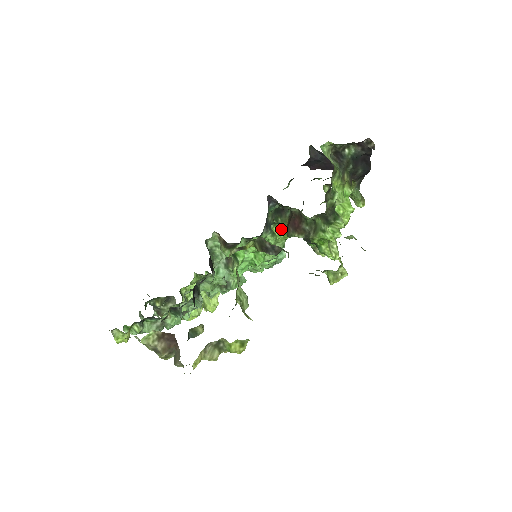
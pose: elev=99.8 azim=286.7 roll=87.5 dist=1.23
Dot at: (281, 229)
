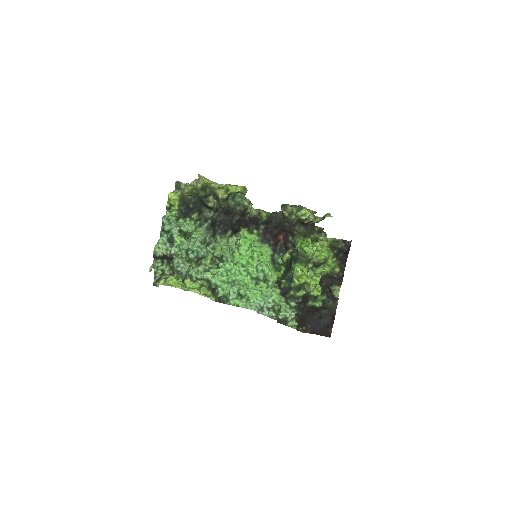
Dot at: occluded
